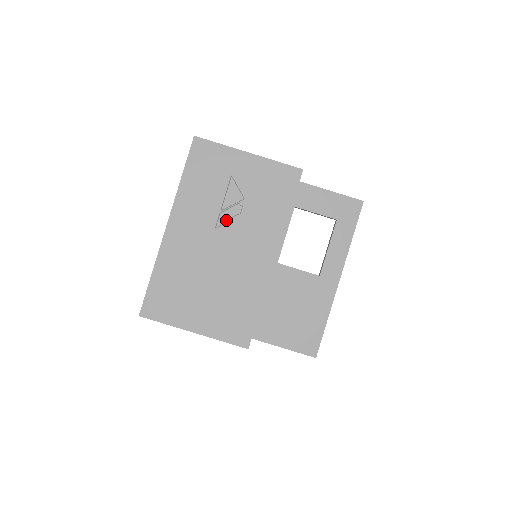
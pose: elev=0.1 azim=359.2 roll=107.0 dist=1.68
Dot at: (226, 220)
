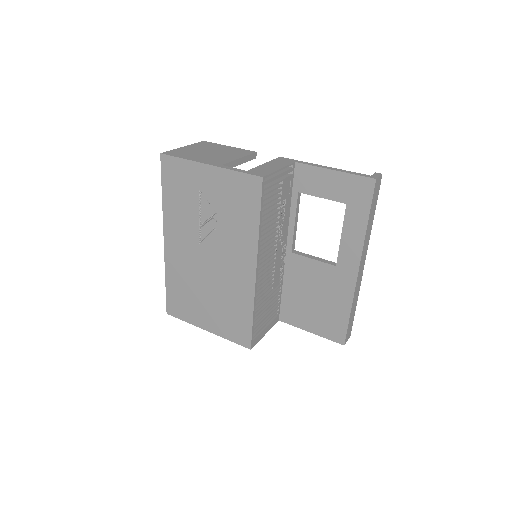
Dot at: (207, 234)
